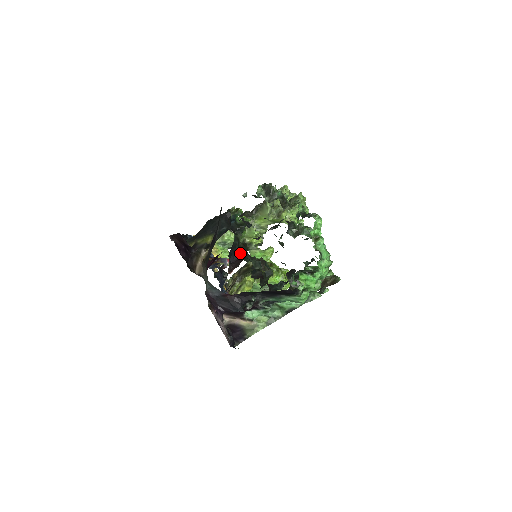
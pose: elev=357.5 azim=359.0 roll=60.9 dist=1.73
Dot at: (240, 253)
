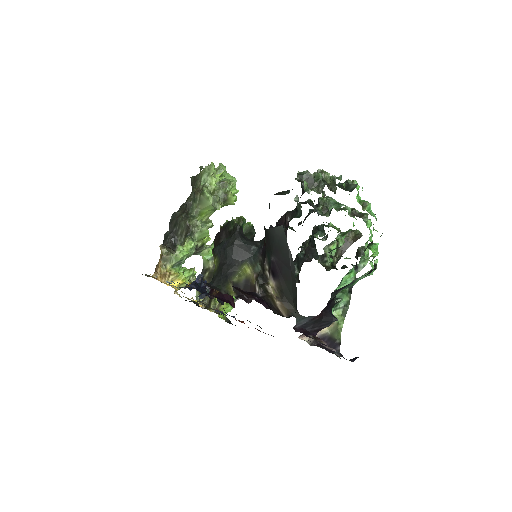
Dot at: occluded
